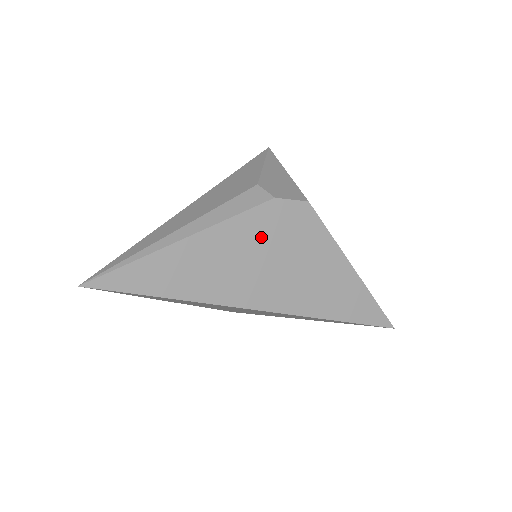
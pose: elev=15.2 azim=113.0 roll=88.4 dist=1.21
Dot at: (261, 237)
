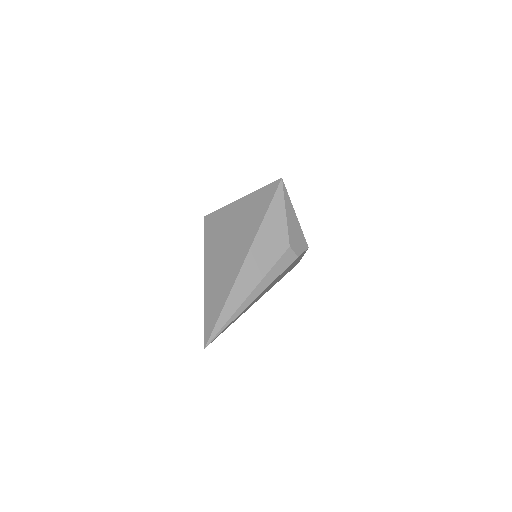
Dot at: occluded
